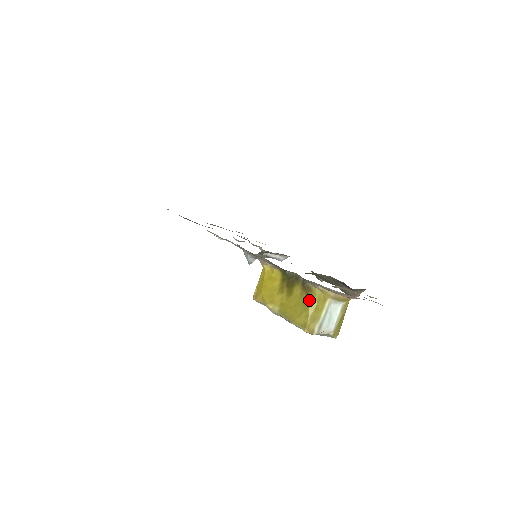
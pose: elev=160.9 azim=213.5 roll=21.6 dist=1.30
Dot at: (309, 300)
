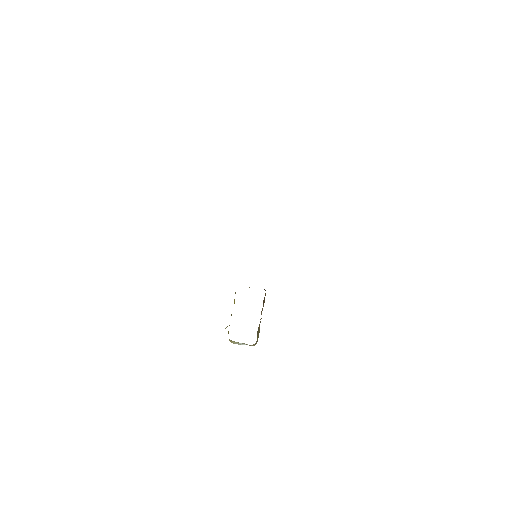
Dot at: occluded
